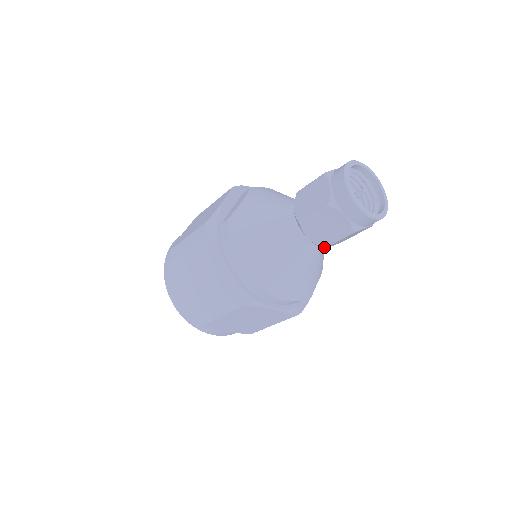
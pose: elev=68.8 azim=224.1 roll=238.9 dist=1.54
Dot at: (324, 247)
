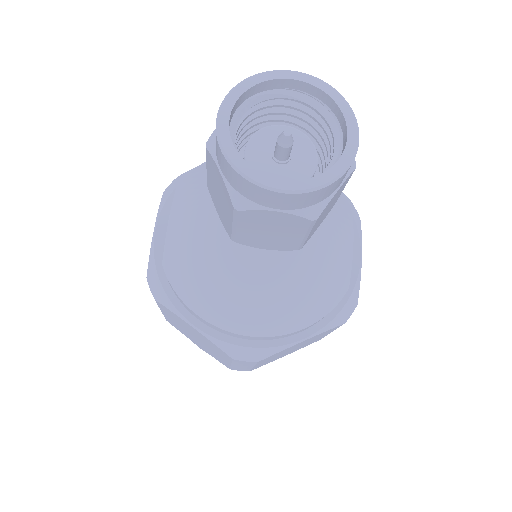
Dot at: (298, 248)
